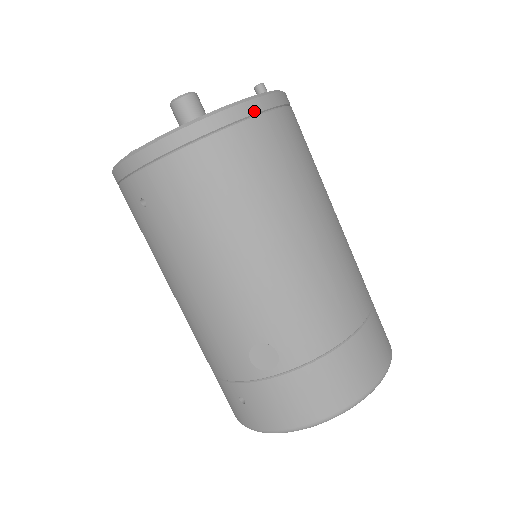
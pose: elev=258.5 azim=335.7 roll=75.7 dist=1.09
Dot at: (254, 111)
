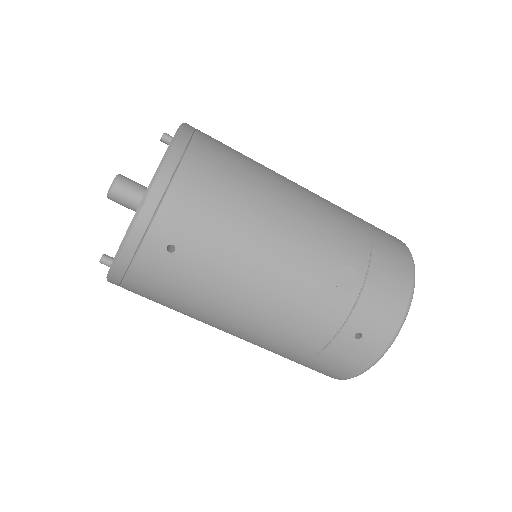
Dot at: (191, 131)
